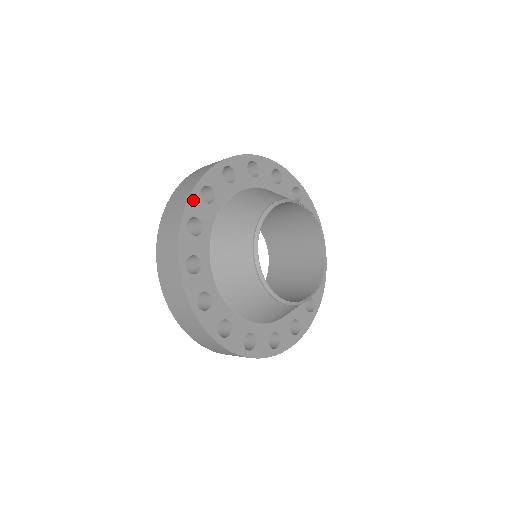
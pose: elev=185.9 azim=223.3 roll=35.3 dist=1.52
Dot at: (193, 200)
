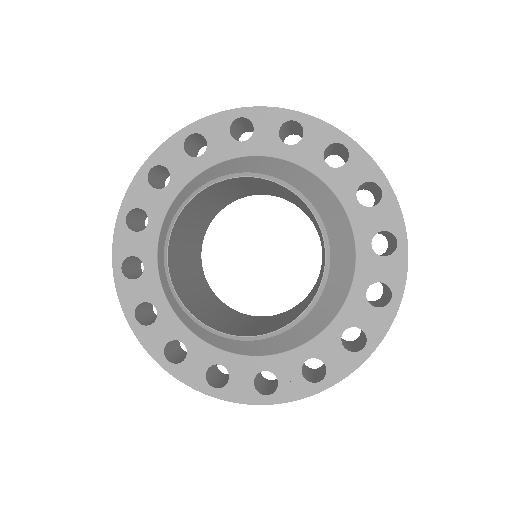
Dot at: (123, 291)
